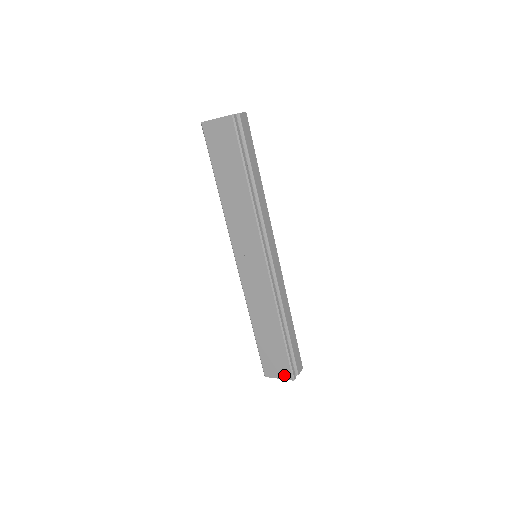
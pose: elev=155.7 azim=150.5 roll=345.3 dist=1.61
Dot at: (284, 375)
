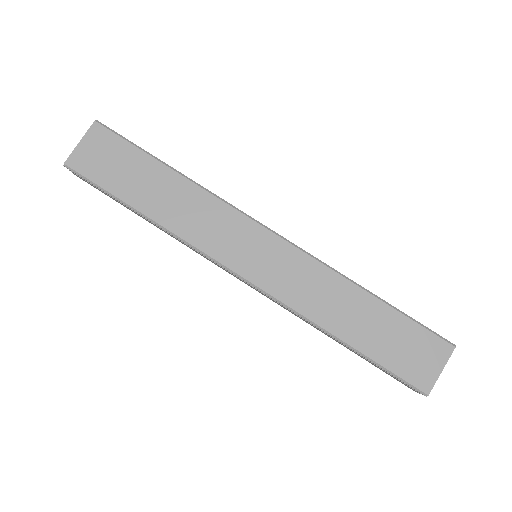
Dot at: (440, 355)
